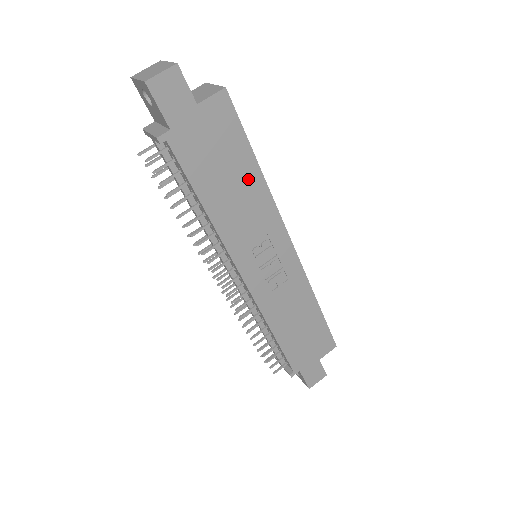
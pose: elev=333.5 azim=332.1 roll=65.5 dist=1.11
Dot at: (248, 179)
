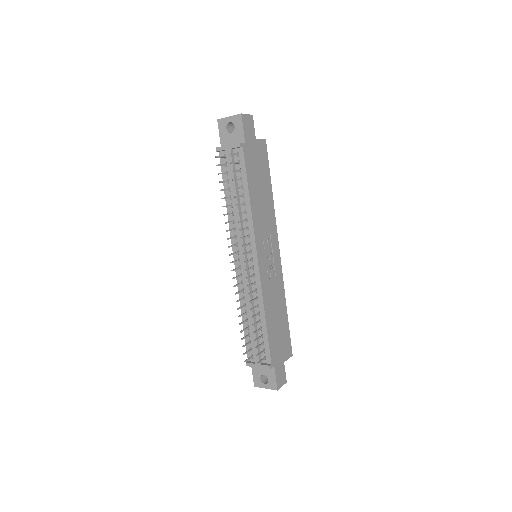
Dot at: (267, 193)
